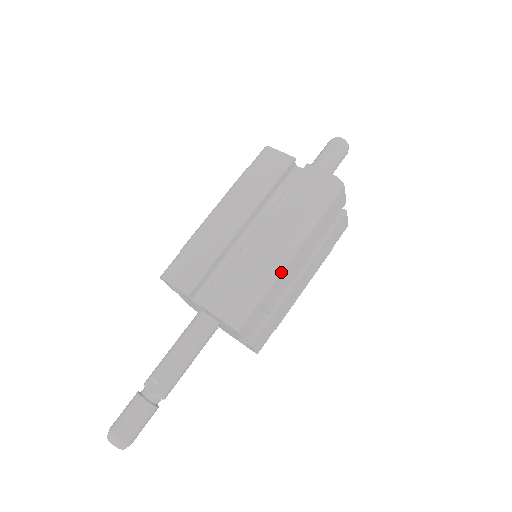
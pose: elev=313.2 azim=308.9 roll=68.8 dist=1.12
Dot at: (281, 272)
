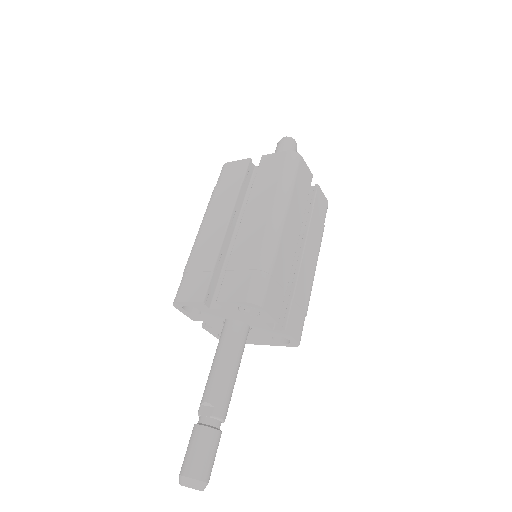
Dot at: (279, 241)
